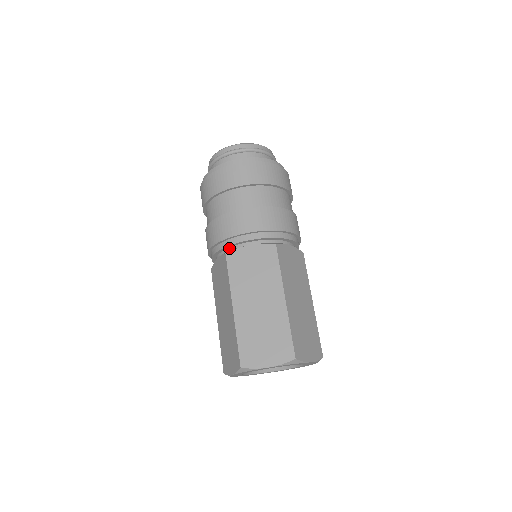
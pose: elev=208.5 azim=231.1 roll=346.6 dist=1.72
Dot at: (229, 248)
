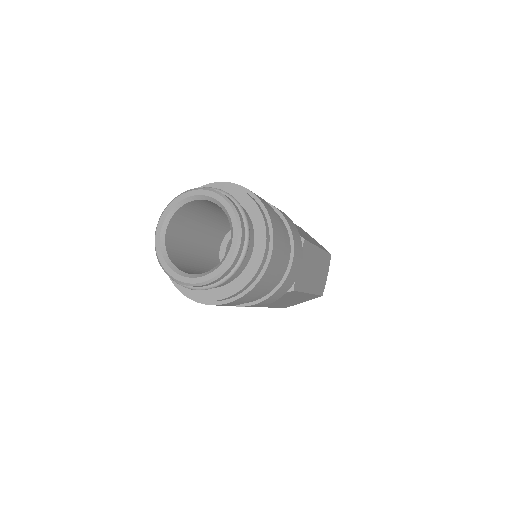
Dot at: occluded
